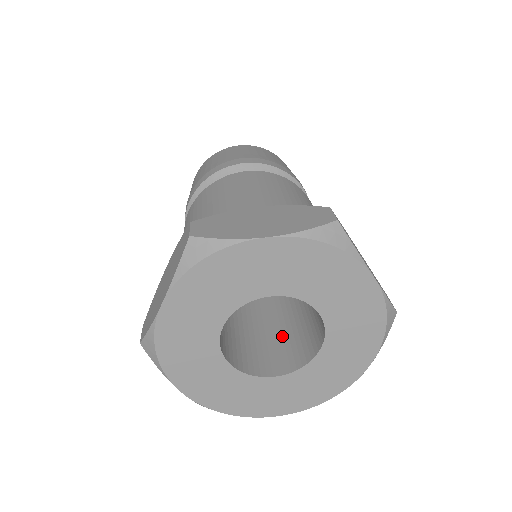
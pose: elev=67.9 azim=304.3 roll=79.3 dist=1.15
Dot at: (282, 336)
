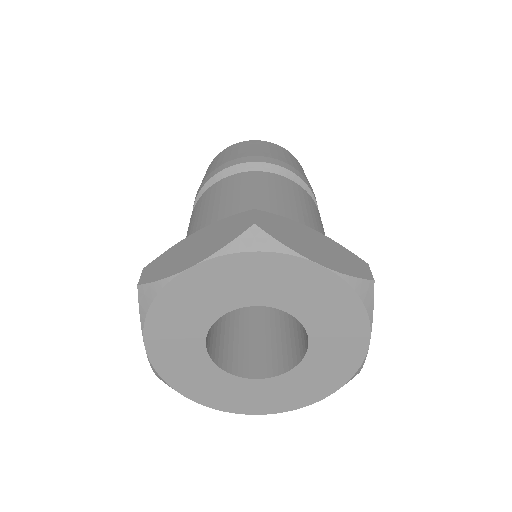
Dot at: (249, 340)
